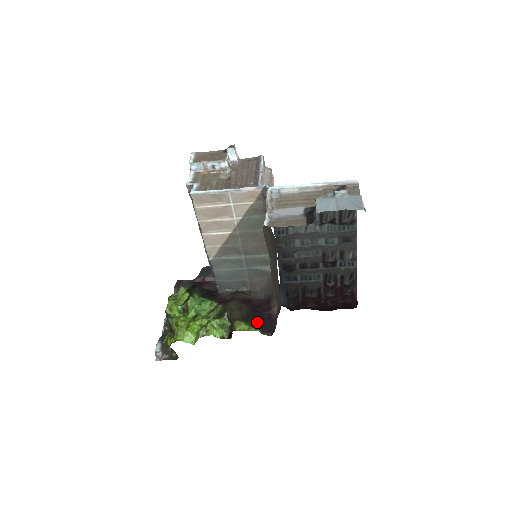
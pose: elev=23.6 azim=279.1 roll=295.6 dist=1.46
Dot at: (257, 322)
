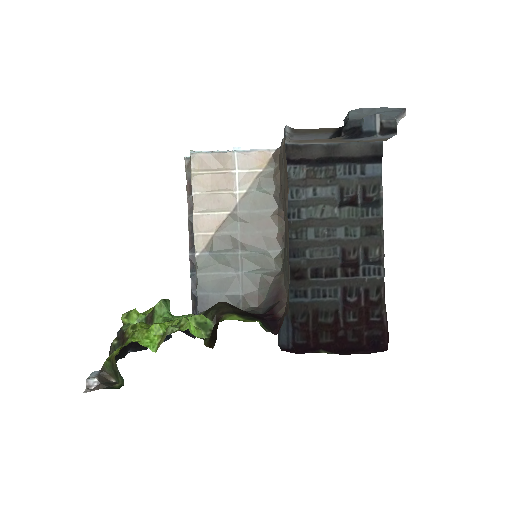
Dot at: (256, 318)
